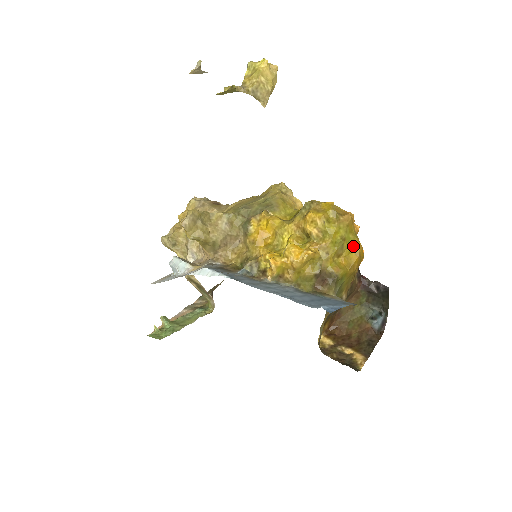
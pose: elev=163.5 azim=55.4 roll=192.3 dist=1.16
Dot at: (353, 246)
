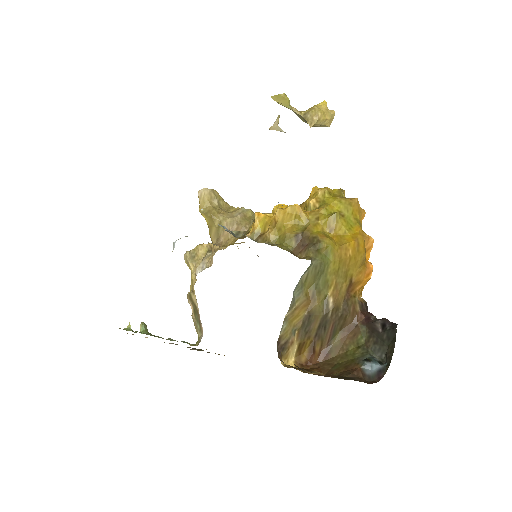
Dot at: (352, 230)
